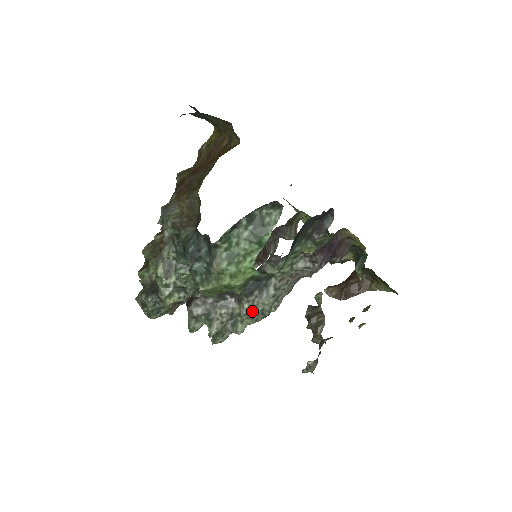
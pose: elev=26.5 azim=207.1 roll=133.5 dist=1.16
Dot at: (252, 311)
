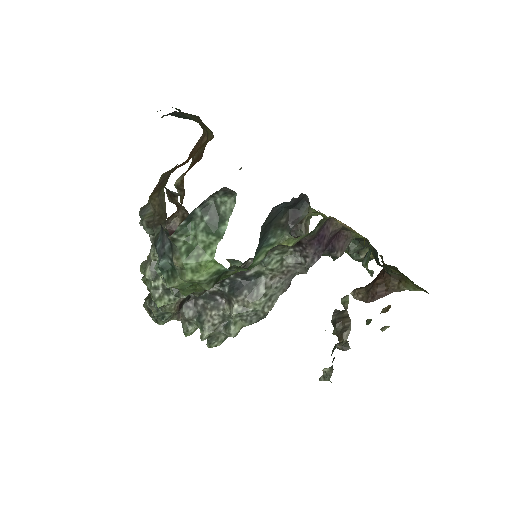
Dot at: (242, 312)
